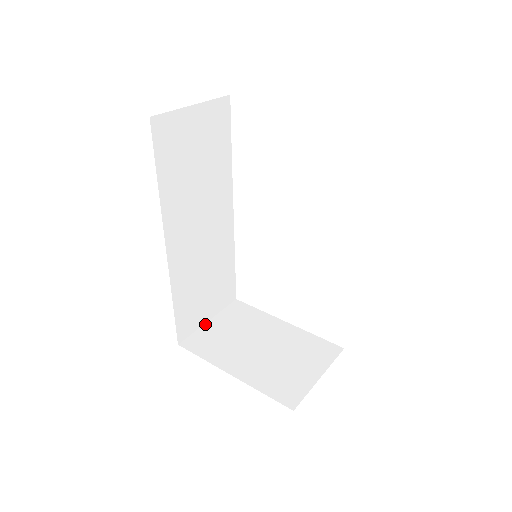
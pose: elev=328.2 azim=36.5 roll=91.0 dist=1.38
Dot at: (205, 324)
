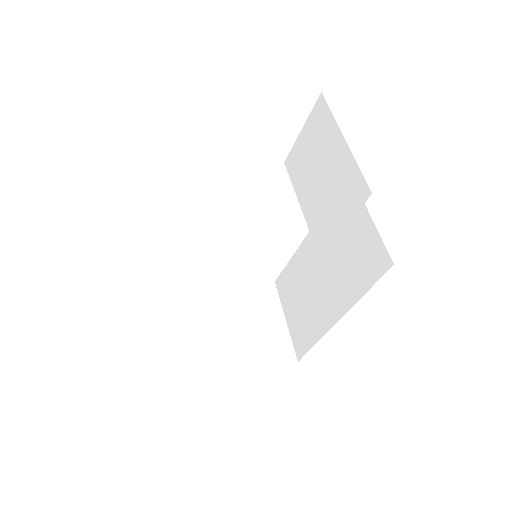
Dot at: (153, 330)
